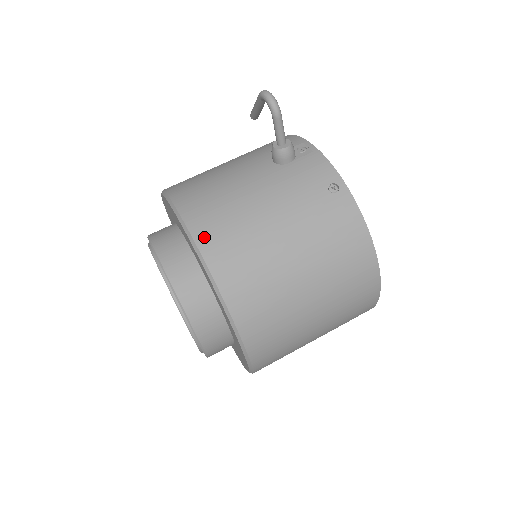
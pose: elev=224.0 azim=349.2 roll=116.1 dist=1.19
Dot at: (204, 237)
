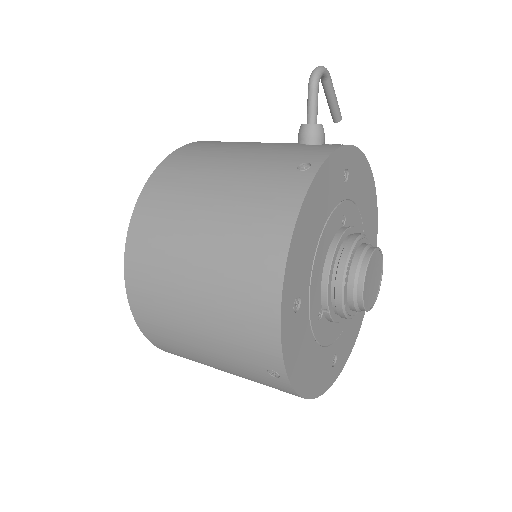
Dot at: (179, 153)
